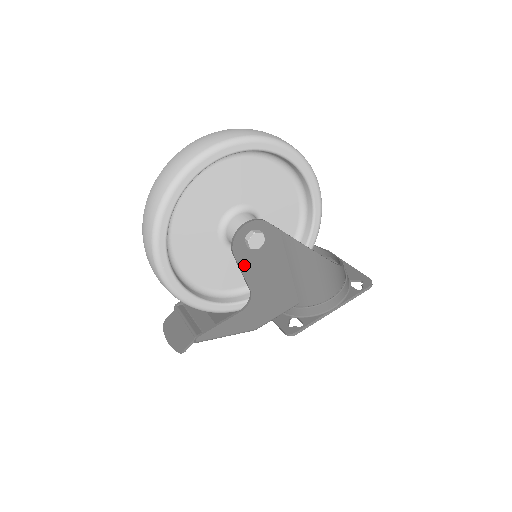
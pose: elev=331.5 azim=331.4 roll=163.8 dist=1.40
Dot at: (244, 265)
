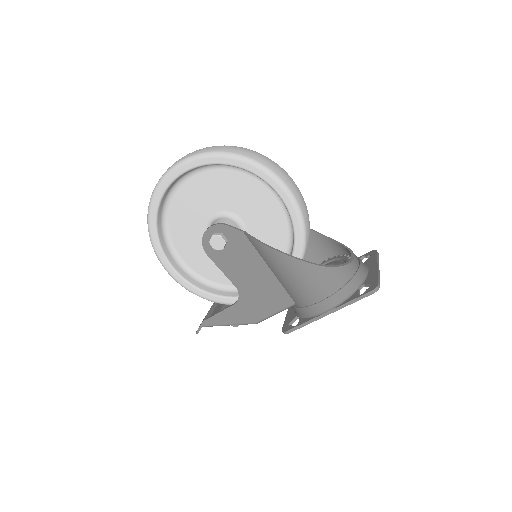
Dot at: (220, 264)
